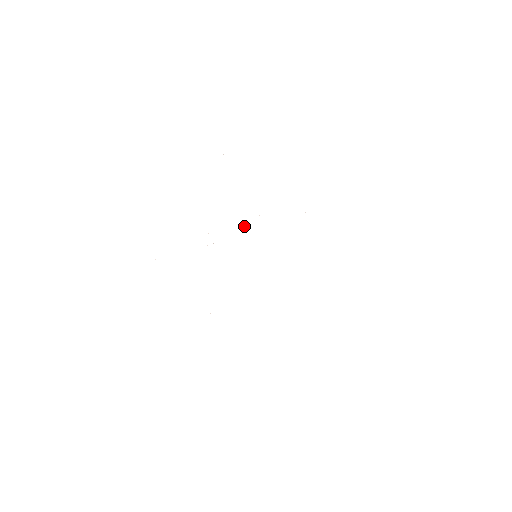
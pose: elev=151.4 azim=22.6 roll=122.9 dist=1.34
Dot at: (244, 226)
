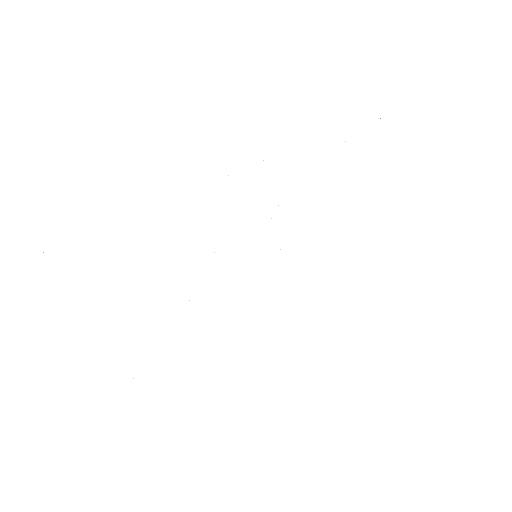
Dot at: occluded
